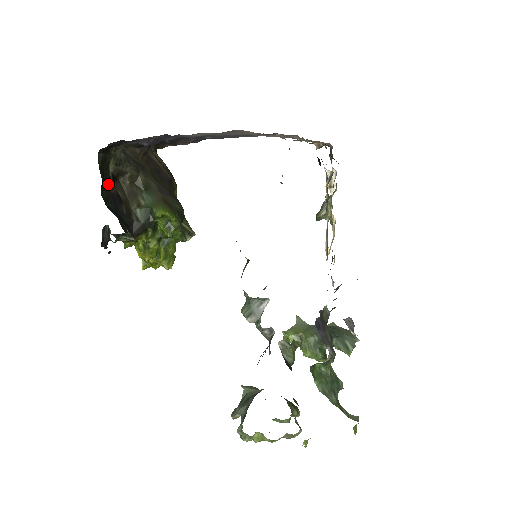
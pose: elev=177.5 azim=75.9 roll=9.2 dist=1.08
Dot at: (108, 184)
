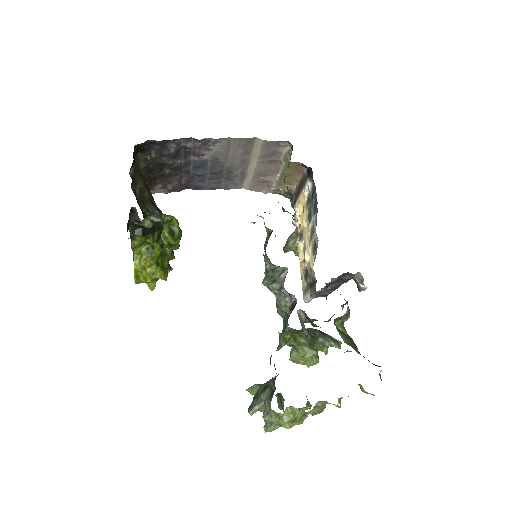
Dot at: occluded
